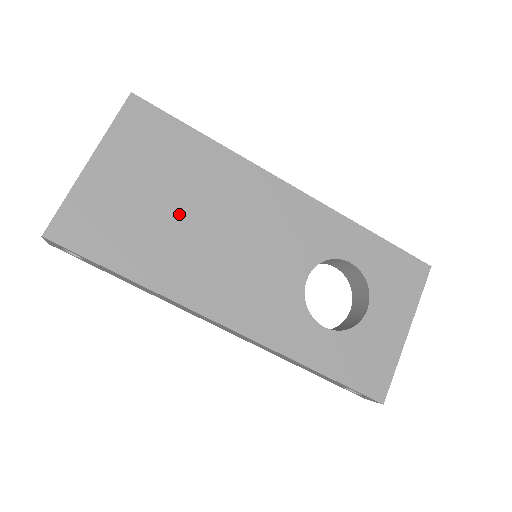
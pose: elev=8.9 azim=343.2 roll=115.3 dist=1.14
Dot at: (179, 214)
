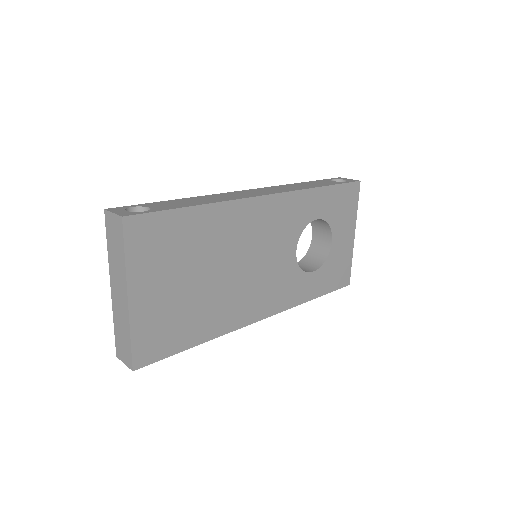
Dot at: (207, 280)
